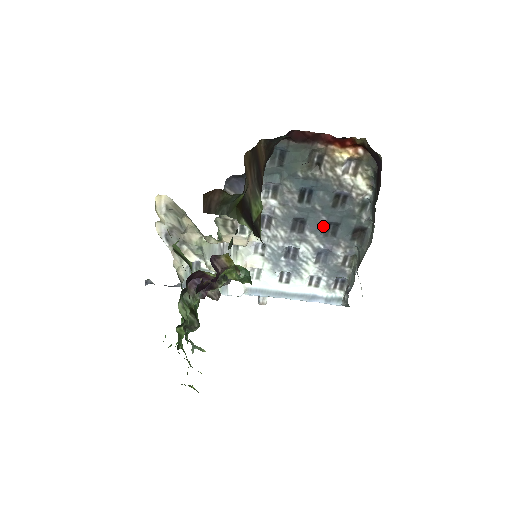
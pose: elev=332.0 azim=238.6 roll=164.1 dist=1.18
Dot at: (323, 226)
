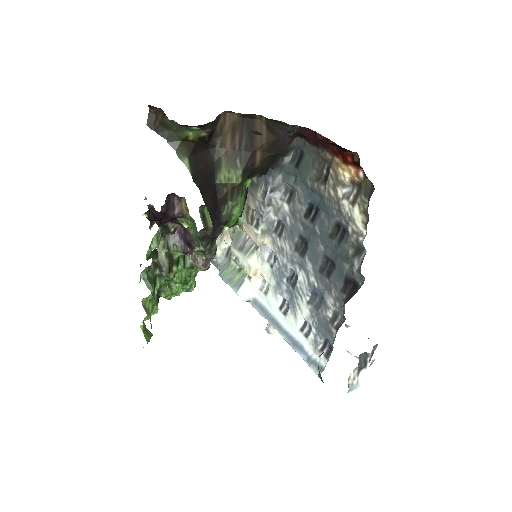
Dot at: (320, 257)
